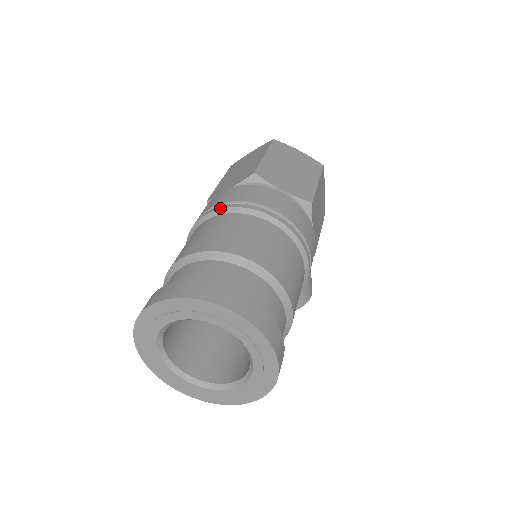
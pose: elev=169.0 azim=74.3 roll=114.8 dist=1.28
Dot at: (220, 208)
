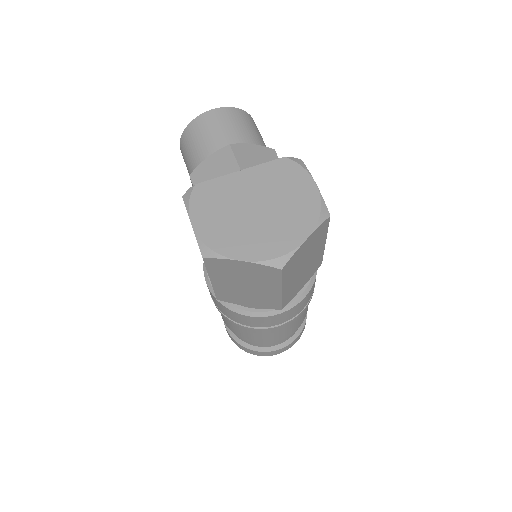
Dot at: occluded
